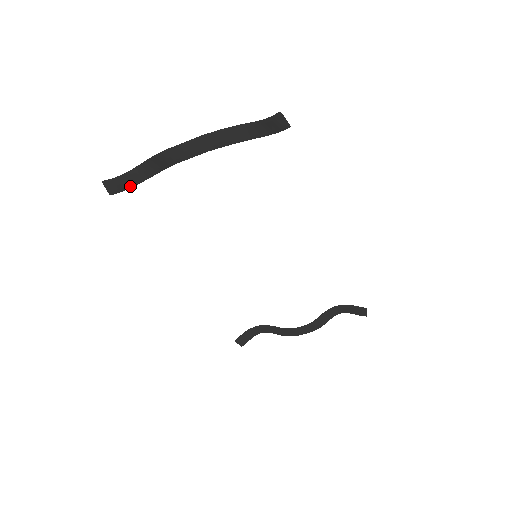
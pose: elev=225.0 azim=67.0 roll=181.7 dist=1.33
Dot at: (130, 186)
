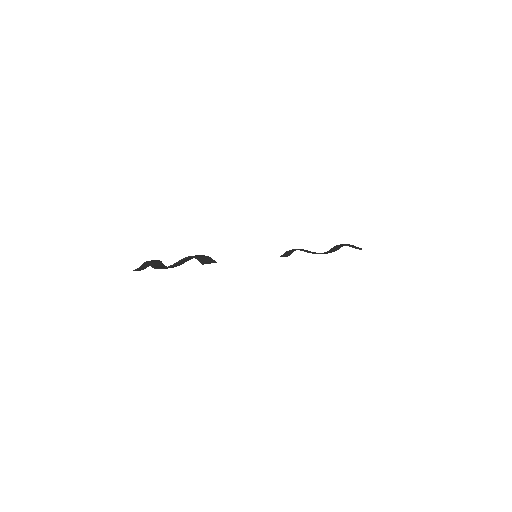
Dot at: occluded
